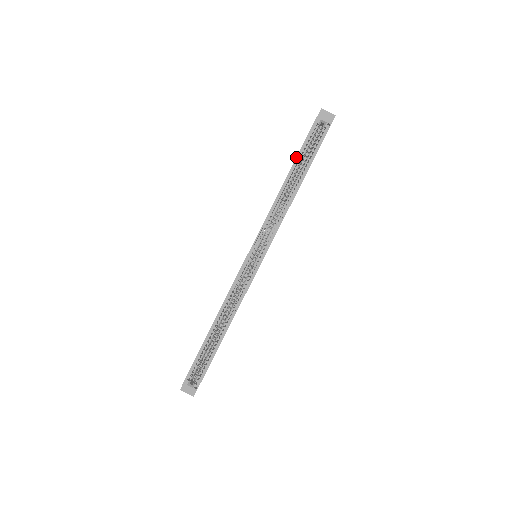
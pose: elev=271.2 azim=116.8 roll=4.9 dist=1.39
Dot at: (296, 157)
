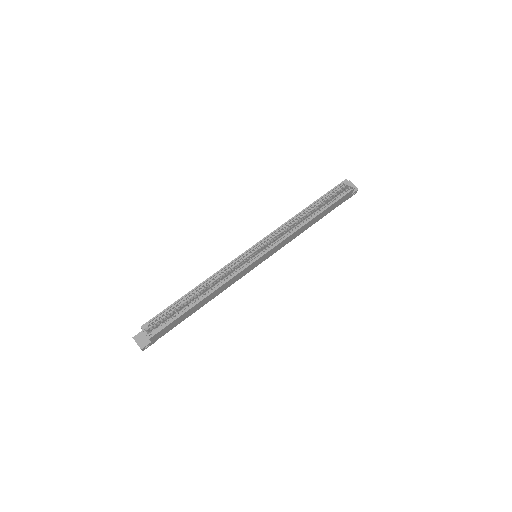
Dot at: (320, 197)
